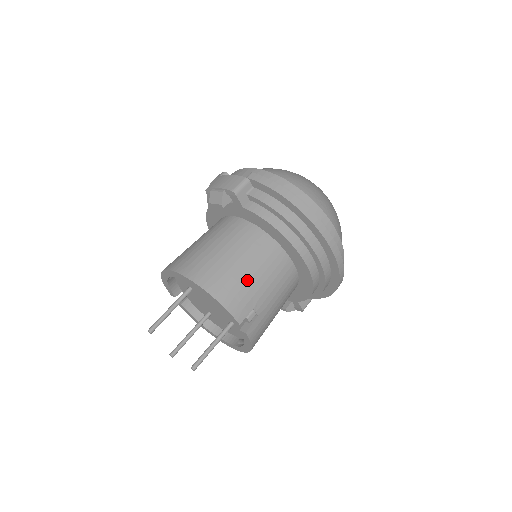
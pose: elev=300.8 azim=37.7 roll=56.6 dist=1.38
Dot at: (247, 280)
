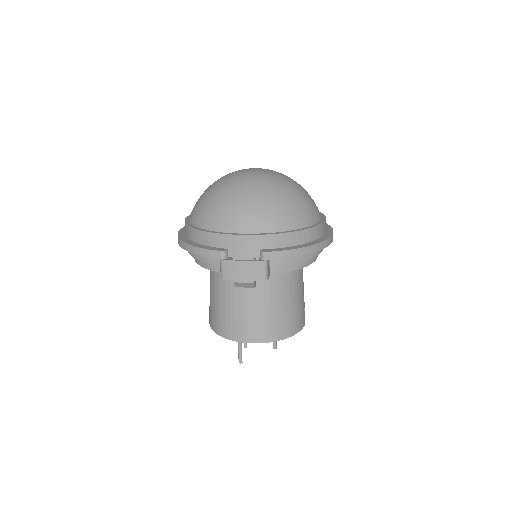
Dot at: (297, 305)
